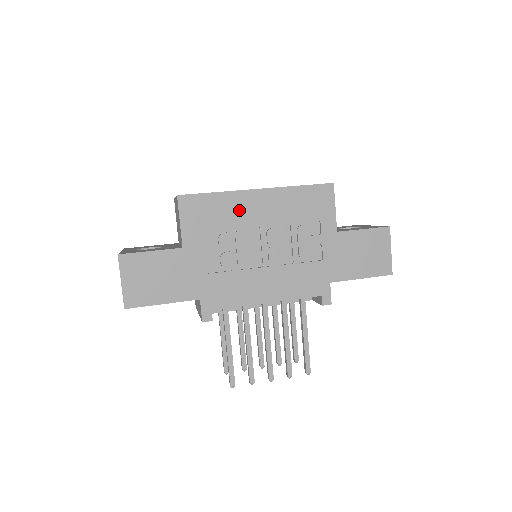
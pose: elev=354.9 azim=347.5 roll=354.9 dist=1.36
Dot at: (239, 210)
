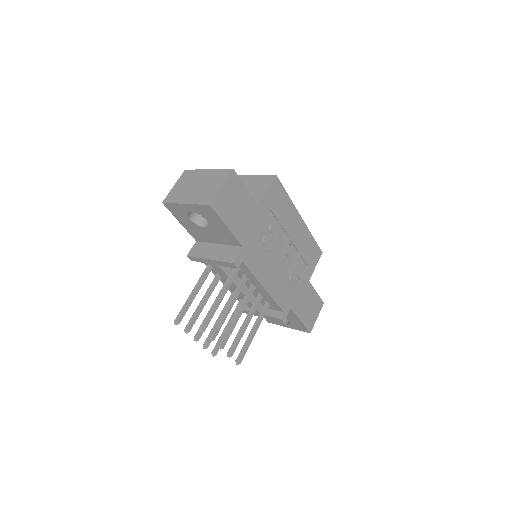
Dot at: (289, 218)
